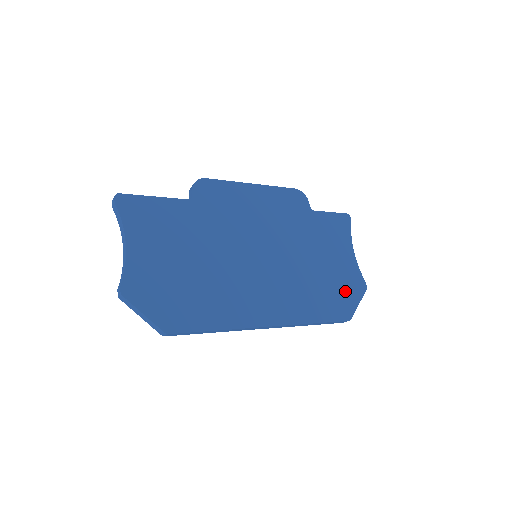
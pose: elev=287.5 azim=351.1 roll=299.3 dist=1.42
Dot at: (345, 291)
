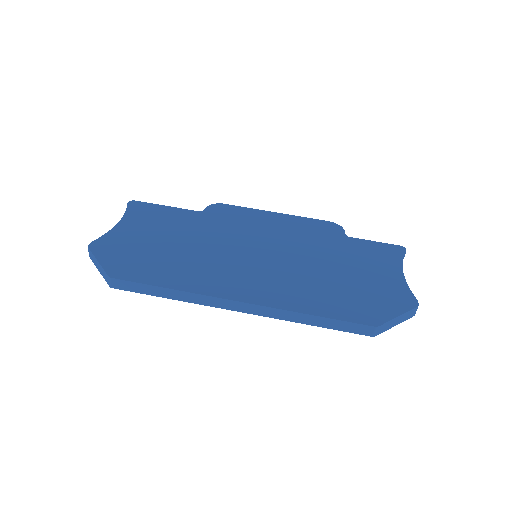
Dot at: (376, 300)
